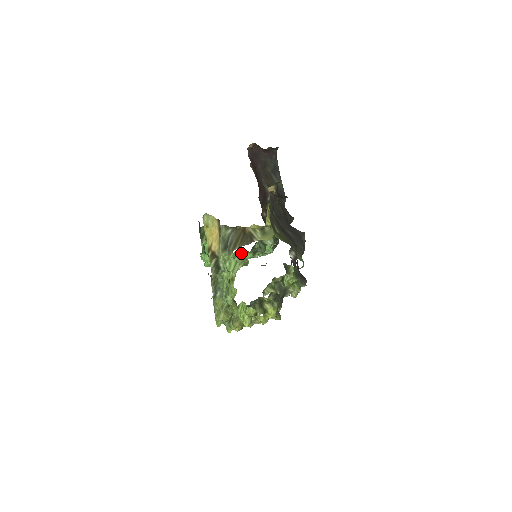
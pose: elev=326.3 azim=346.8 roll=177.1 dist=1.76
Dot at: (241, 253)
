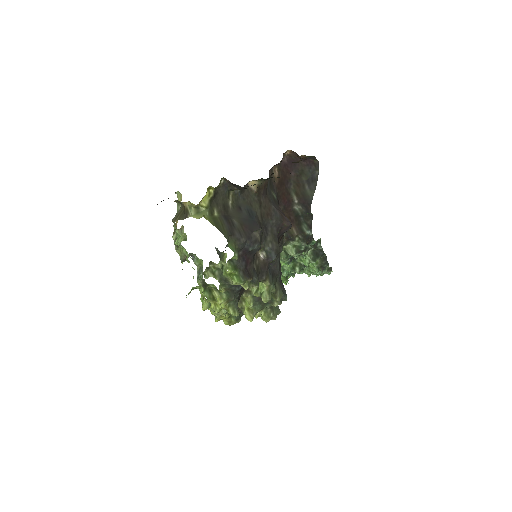
Dot at: occluded
